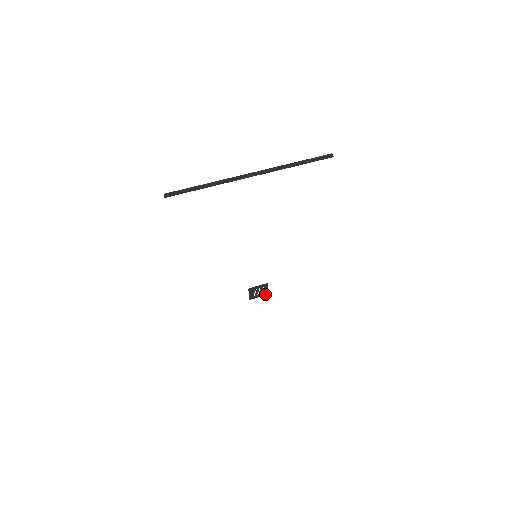
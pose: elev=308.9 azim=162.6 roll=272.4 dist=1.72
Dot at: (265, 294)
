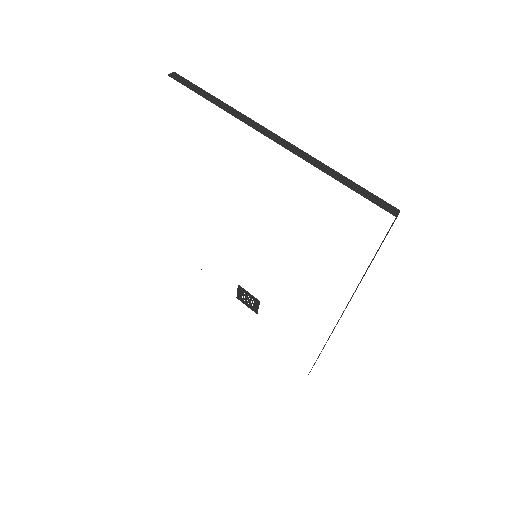
Dot at: (254, 310)
